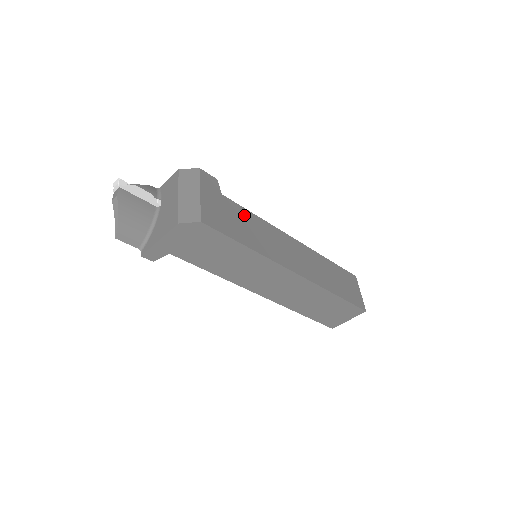
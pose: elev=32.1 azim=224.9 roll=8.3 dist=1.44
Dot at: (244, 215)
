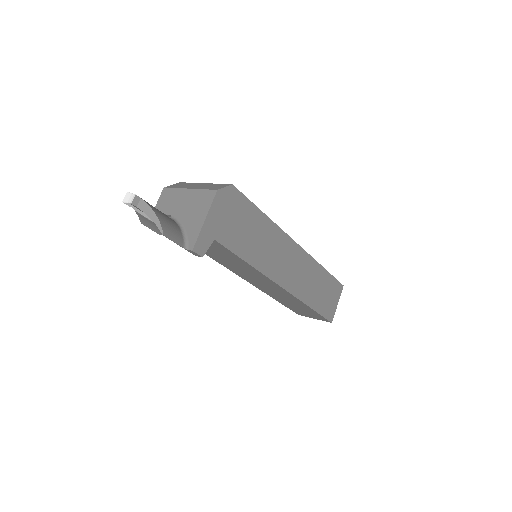
Dot at: occluded
